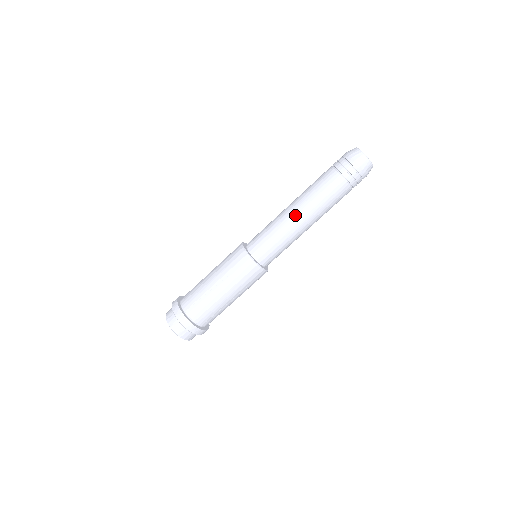
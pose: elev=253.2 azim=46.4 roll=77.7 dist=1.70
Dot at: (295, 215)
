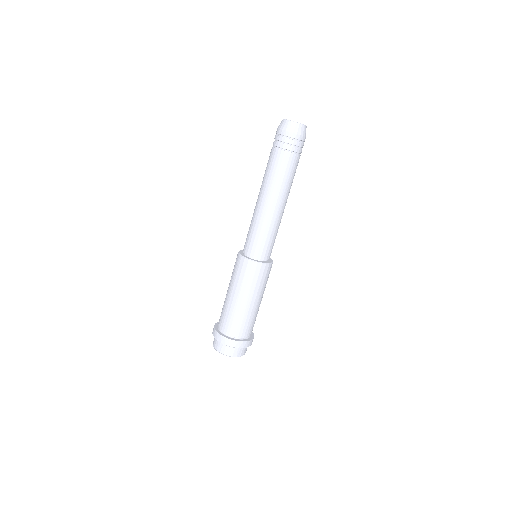
Dot at: (258, 201)
